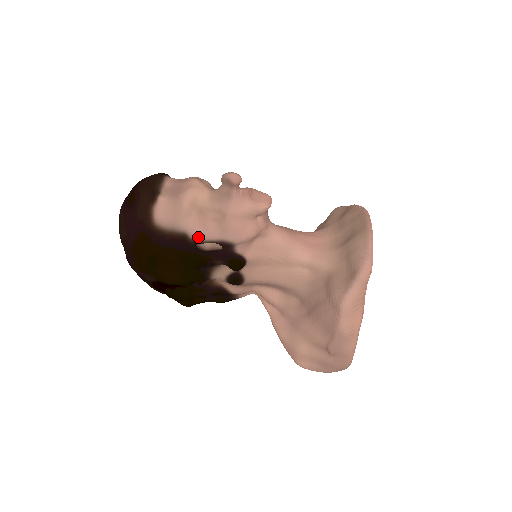
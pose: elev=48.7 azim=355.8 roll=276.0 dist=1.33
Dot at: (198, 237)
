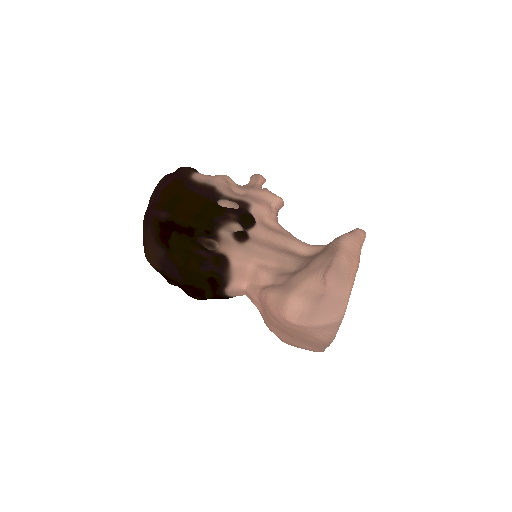
Dot at: (223, 192)
